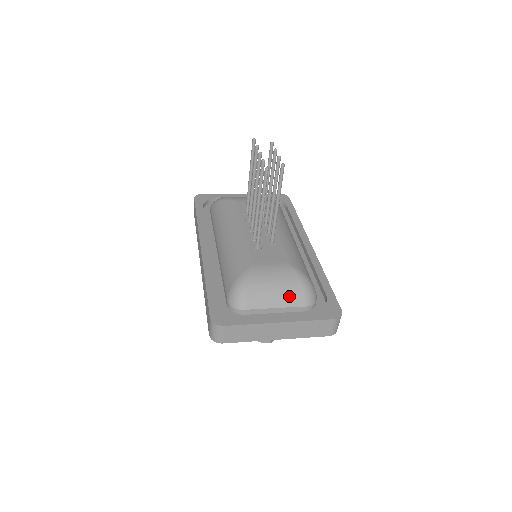
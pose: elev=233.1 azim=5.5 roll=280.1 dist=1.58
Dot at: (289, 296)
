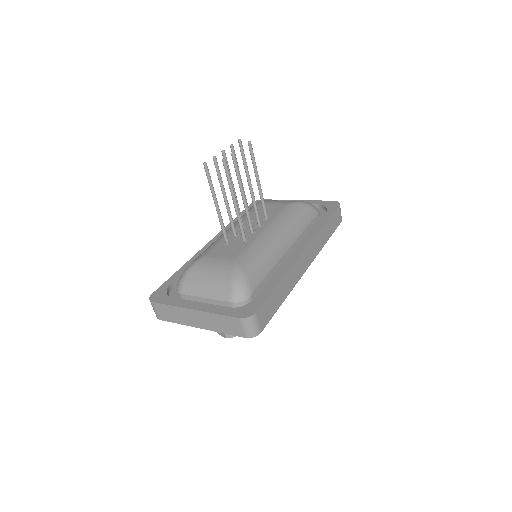
Dot at: (217, 288)
